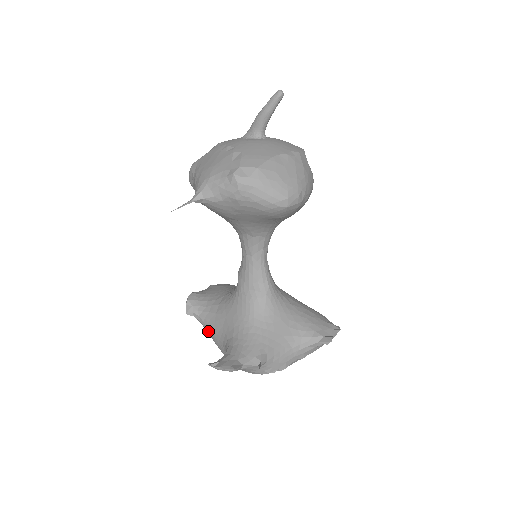
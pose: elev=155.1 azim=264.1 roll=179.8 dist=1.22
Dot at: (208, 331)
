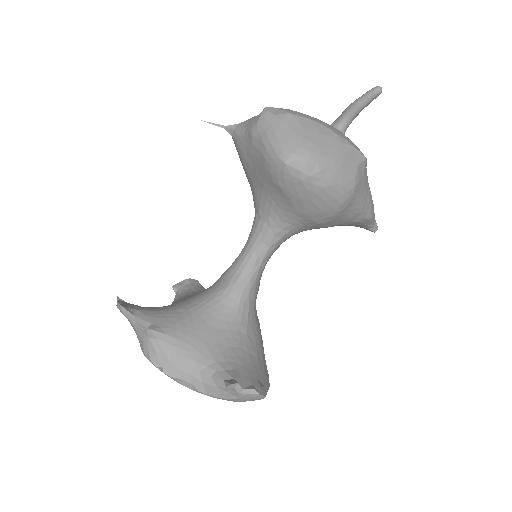
Dot at: occluded
